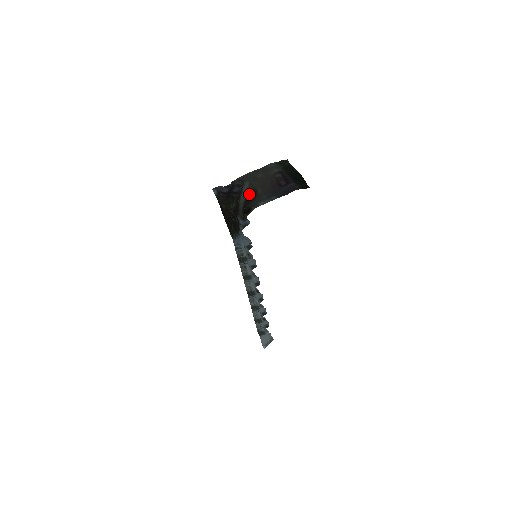
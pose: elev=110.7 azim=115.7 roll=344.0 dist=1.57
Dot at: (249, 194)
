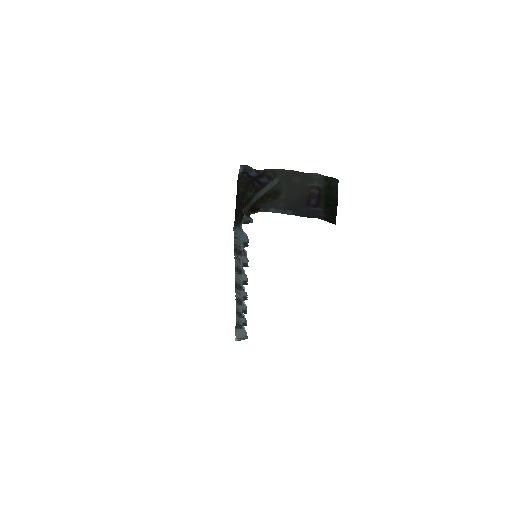
Dot at: (270, 192)
